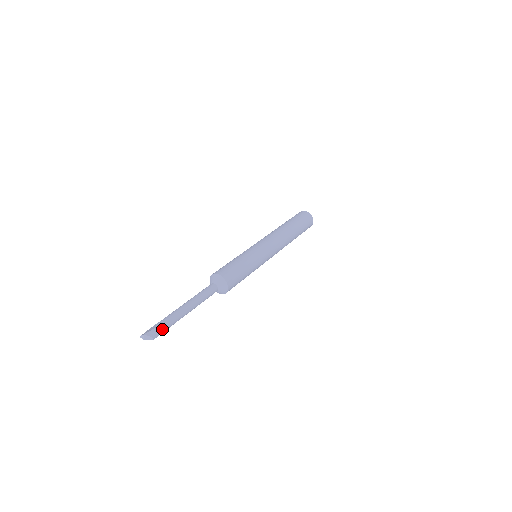
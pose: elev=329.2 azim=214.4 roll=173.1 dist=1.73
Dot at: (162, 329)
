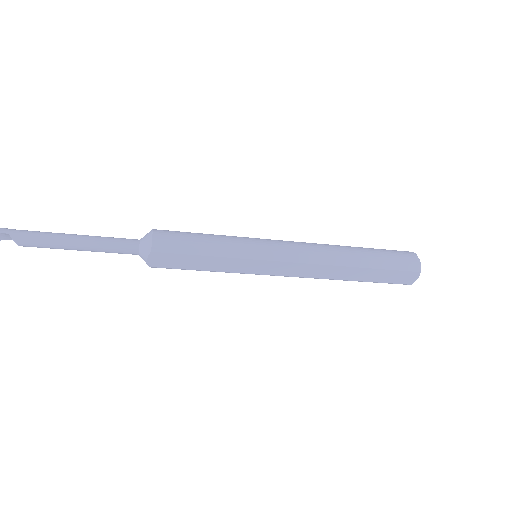
Dot at: (1, 228)
